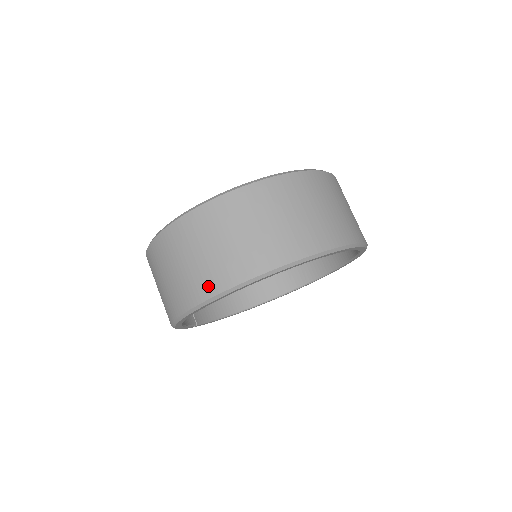
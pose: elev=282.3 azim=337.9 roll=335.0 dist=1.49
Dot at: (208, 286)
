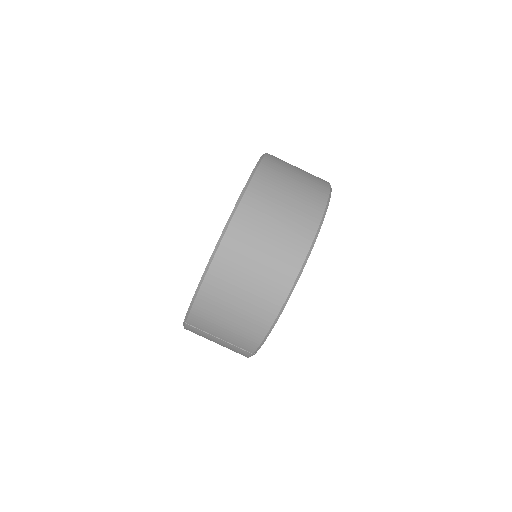
Dot at: (307, 226)
